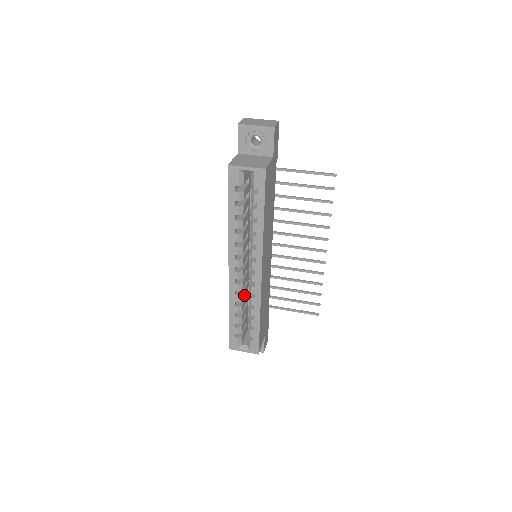
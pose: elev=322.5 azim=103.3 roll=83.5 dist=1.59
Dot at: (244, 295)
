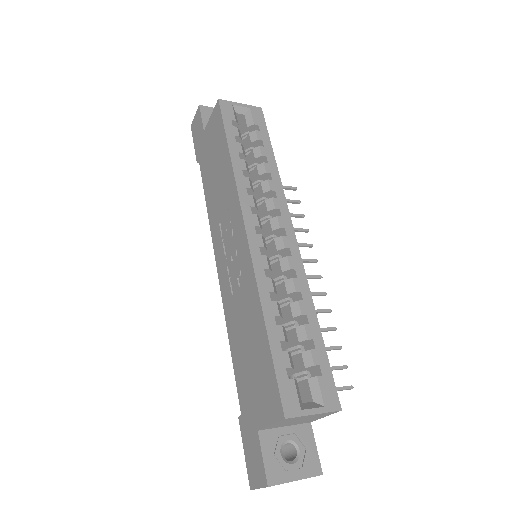
Dot at: occluded
